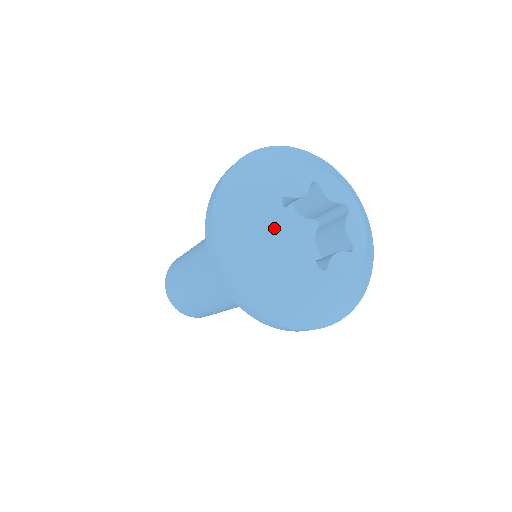
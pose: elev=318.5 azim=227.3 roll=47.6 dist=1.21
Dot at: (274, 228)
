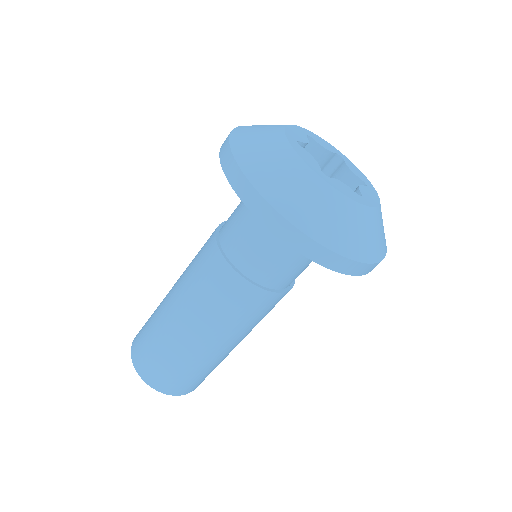
Dot at: (307, 161)
